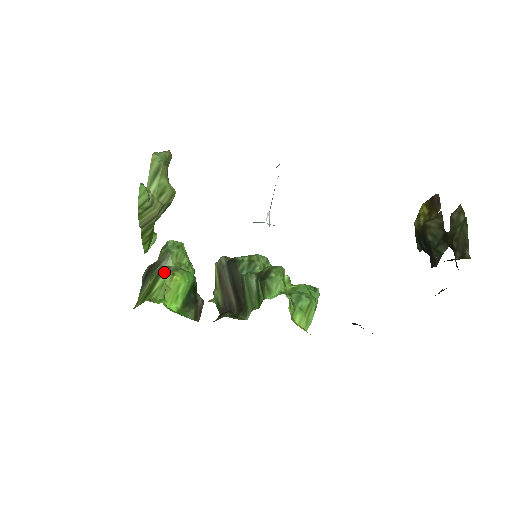
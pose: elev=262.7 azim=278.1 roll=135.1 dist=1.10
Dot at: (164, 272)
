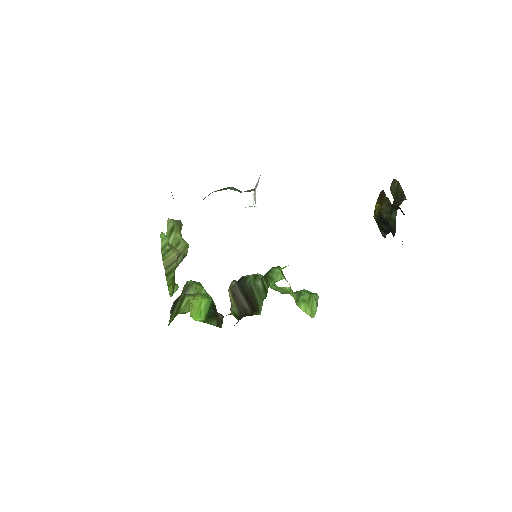
Dot at: (187, 295)
